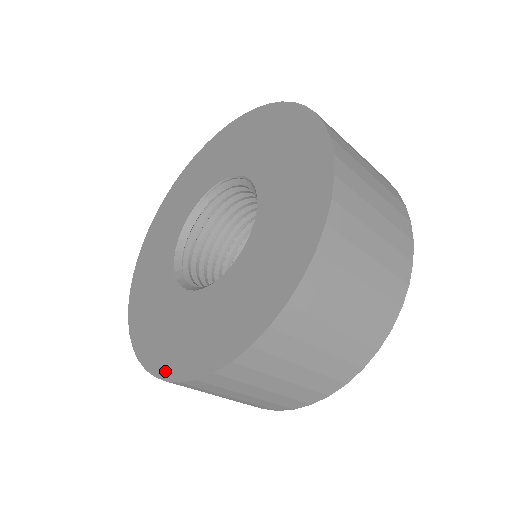
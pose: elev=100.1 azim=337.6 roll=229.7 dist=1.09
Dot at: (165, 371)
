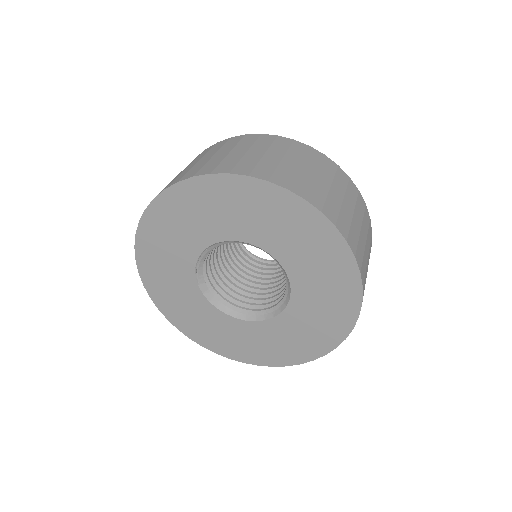
Dot at: (306, 358)
